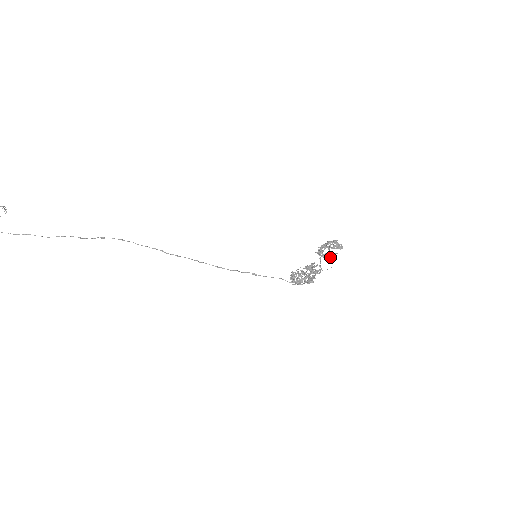
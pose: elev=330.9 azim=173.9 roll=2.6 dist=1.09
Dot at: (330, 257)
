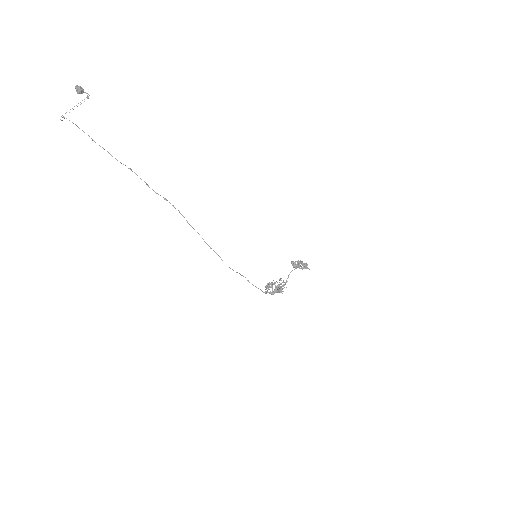
Dot at: occluded
